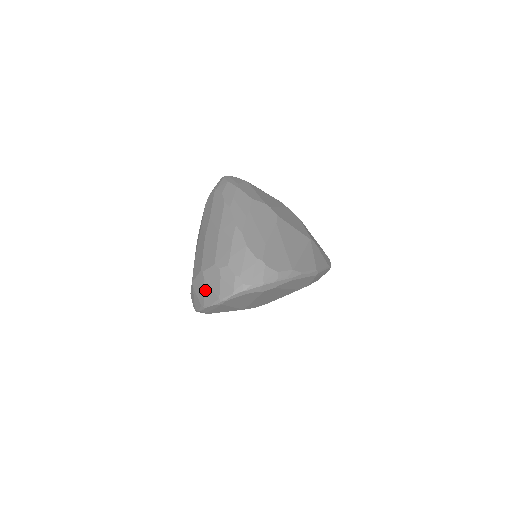
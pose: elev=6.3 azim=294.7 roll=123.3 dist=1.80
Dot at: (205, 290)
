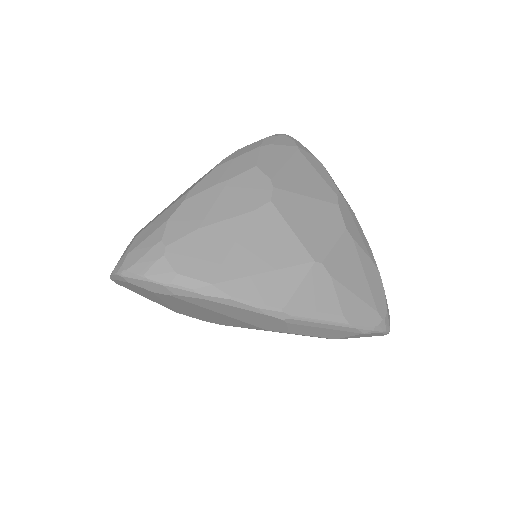
Dot at: occluded
